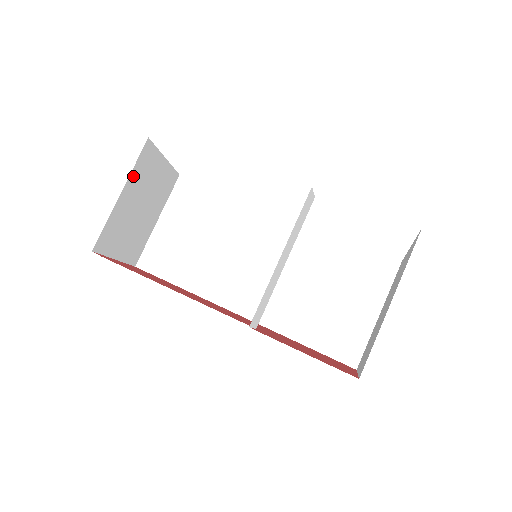
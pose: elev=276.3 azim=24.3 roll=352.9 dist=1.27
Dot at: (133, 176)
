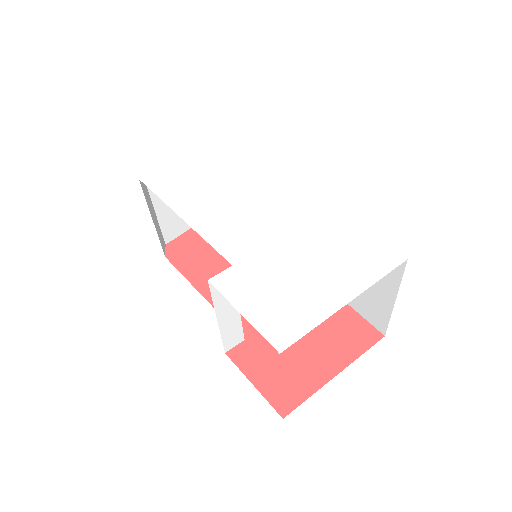
Dot at: occluded
